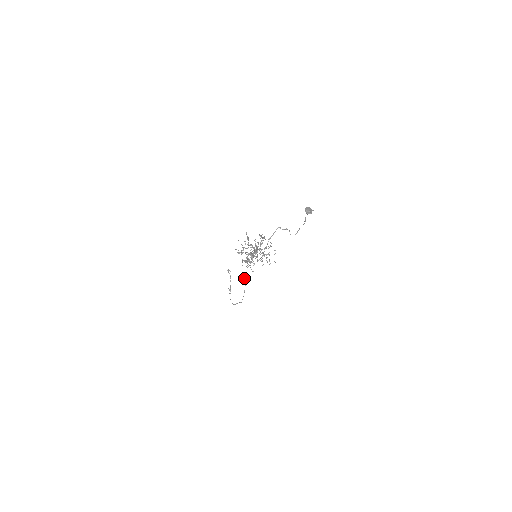
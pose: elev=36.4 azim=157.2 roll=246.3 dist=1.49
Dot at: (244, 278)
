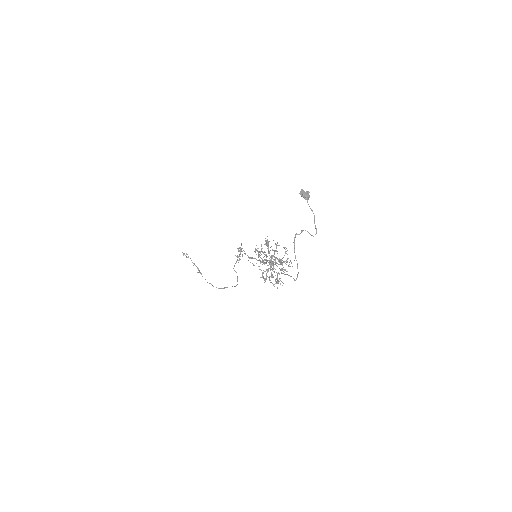
Dot at: (234, 270)
